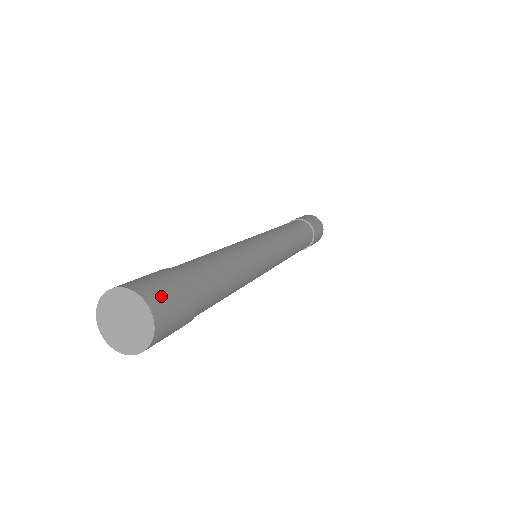
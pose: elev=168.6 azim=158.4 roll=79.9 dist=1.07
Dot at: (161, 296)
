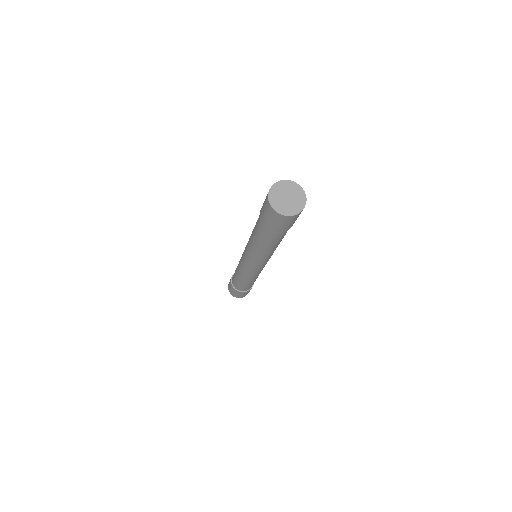
Dot at: occluded
